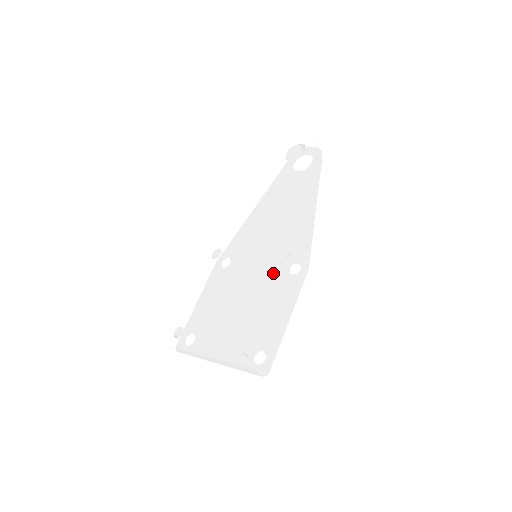
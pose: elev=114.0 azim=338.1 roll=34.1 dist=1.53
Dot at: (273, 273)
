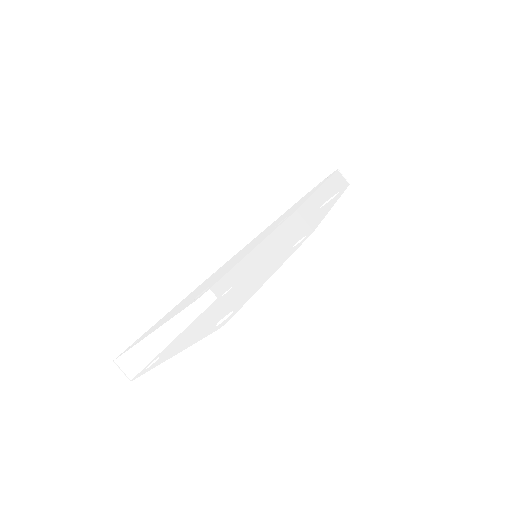
Dot at: occluded
